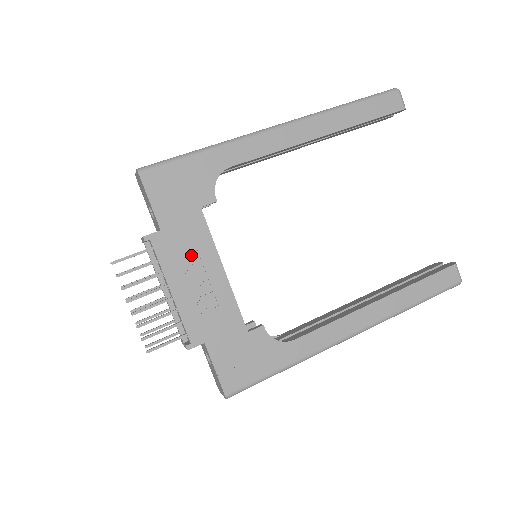
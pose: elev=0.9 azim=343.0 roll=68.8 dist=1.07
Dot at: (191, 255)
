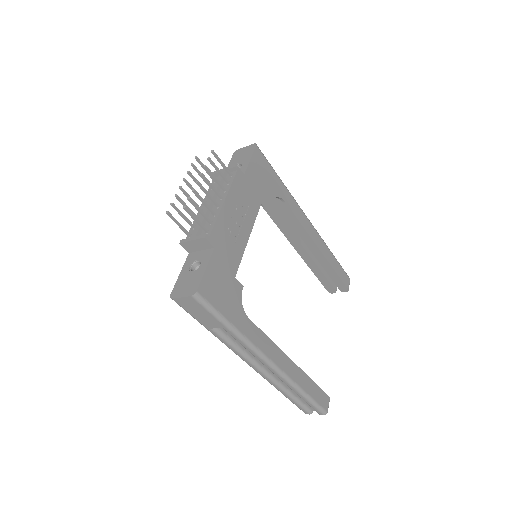
Dot at: (245, 204)
